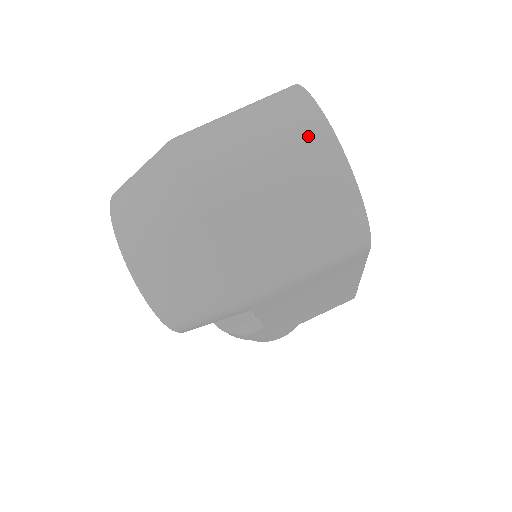
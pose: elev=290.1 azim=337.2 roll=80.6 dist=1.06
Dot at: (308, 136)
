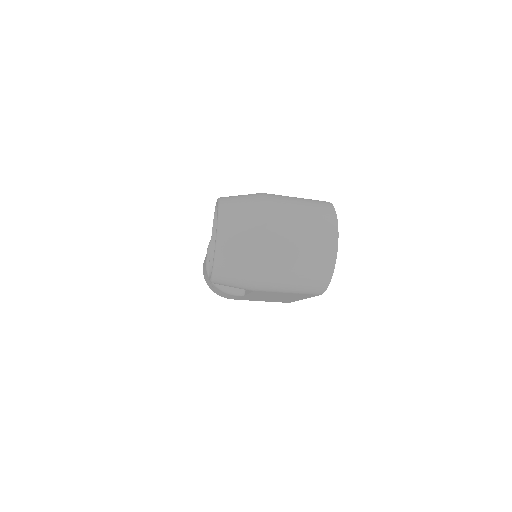
Dot at: (327, 240)
